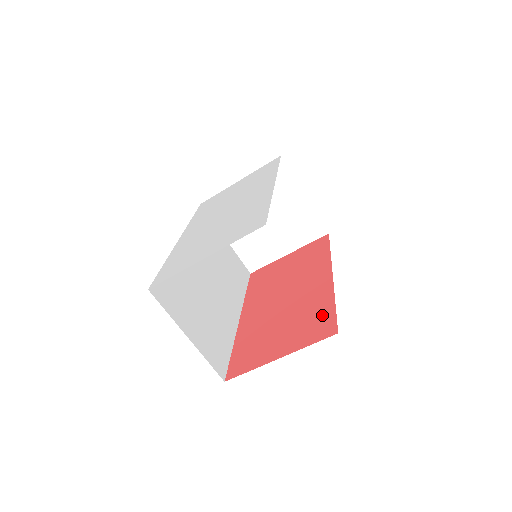
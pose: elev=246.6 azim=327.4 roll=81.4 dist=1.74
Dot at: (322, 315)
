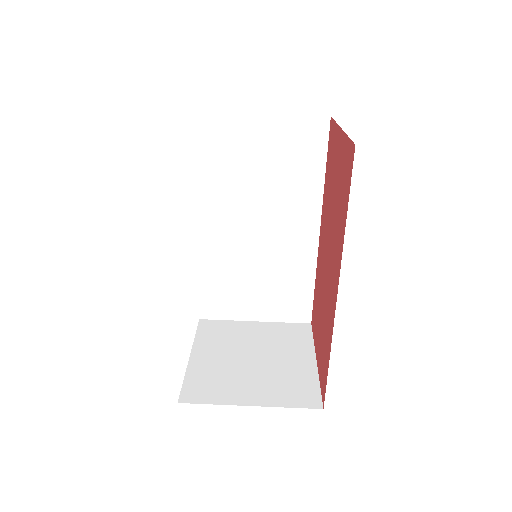
Dot at: (328, 163)
